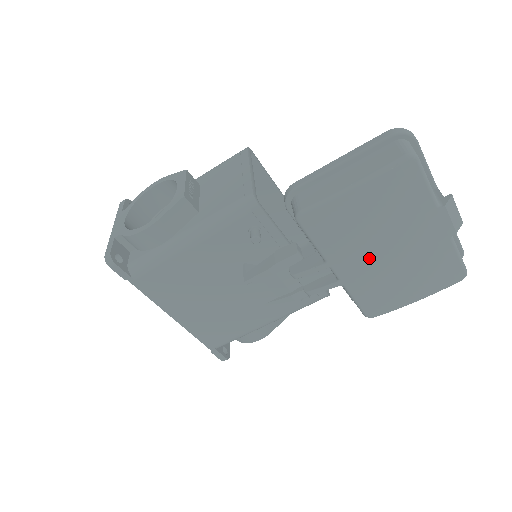
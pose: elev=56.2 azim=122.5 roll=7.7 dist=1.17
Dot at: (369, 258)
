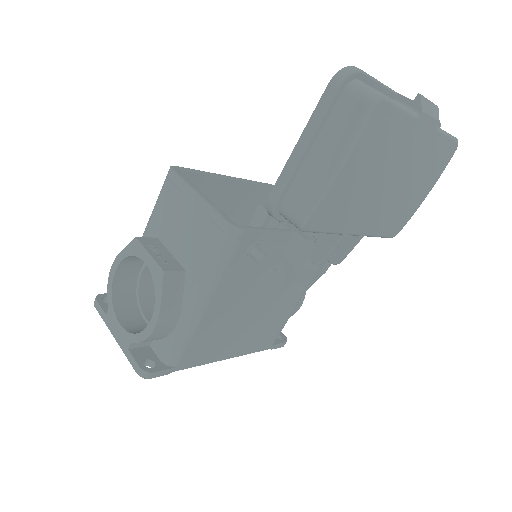
Dot at: (377, 202)
